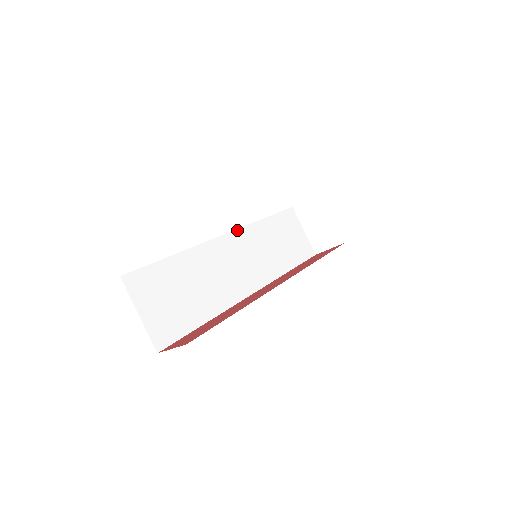
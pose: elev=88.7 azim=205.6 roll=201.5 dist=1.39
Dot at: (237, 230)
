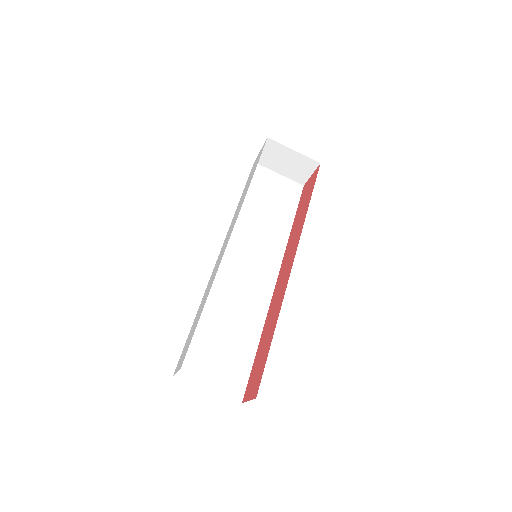
Dot at: occluded
